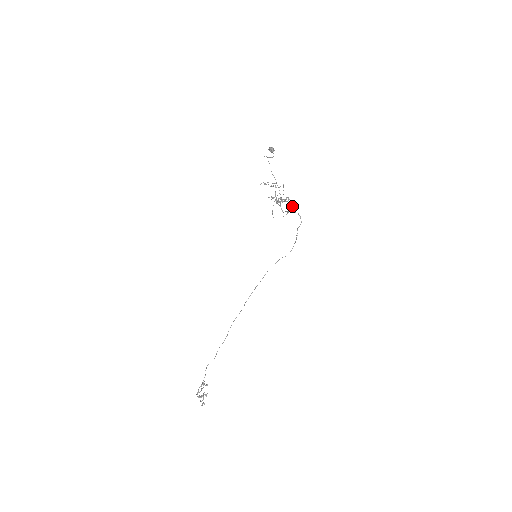
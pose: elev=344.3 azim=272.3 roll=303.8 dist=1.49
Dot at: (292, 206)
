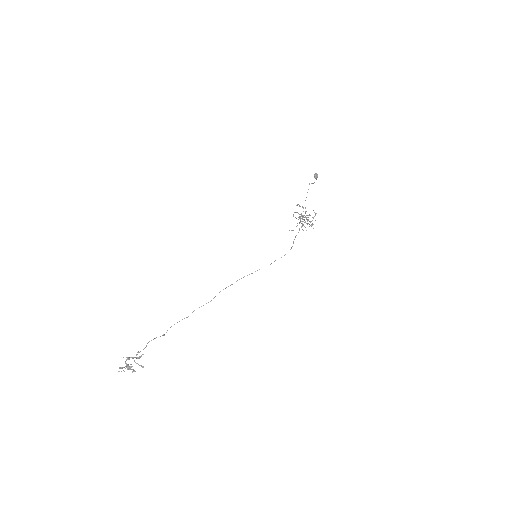
Dot at: occluded
